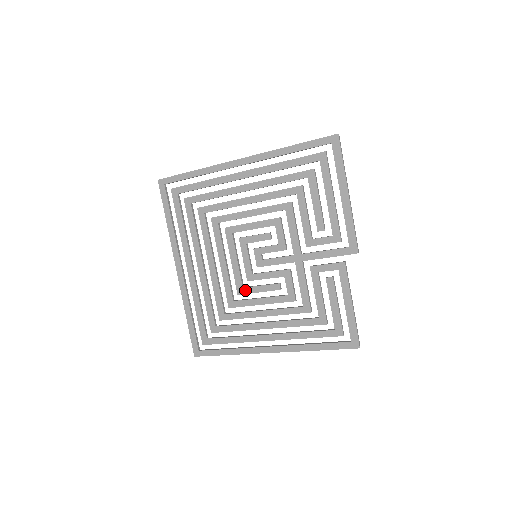
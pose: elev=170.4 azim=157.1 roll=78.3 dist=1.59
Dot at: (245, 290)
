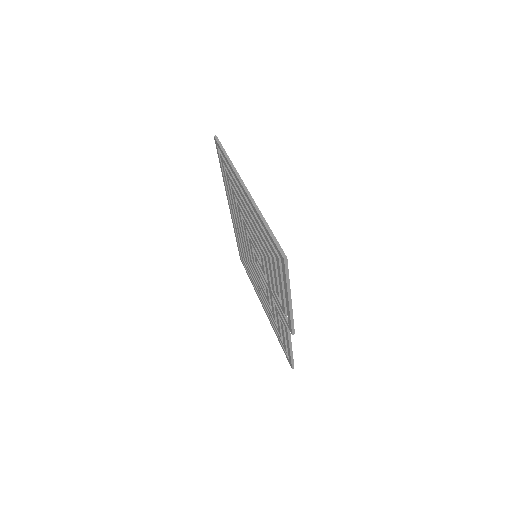
Dot at: (253, 265)
